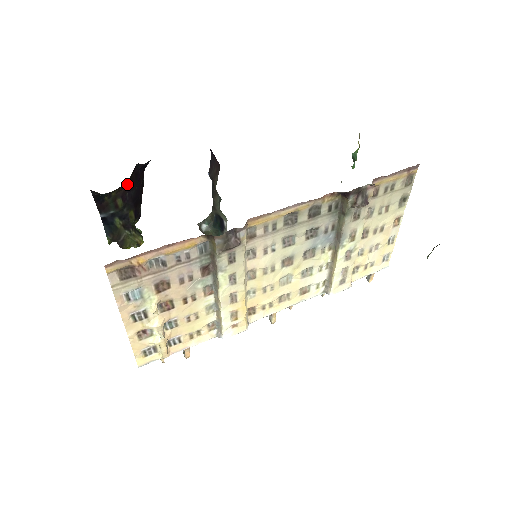
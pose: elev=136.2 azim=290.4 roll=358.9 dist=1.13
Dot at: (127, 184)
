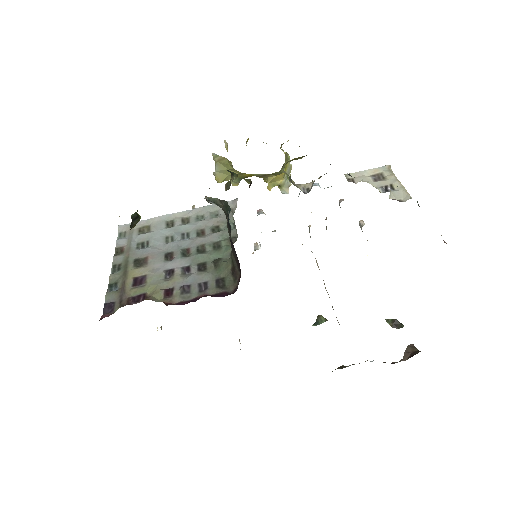
Dot at: occluded
